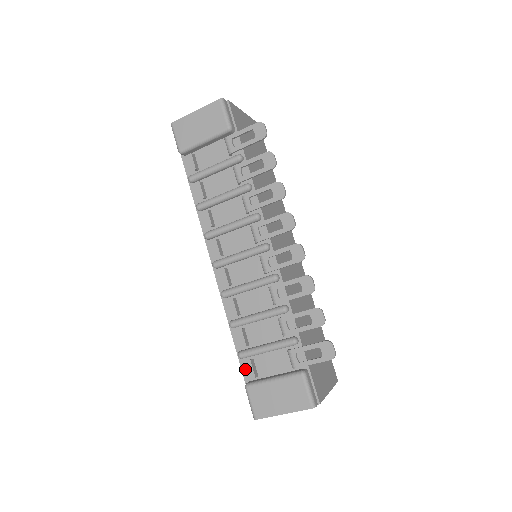
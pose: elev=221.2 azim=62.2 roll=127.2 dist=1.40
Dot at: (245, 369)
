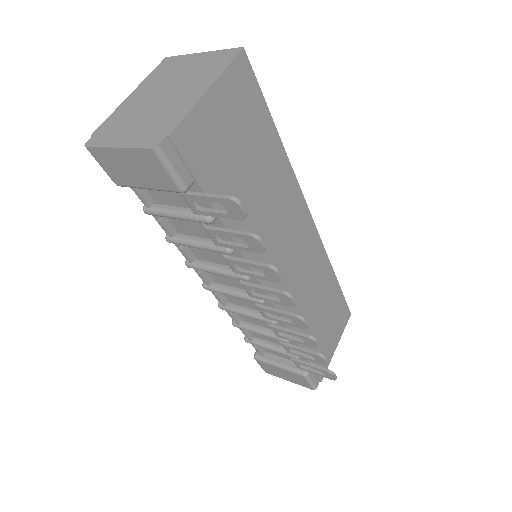
Dot at: occluded
